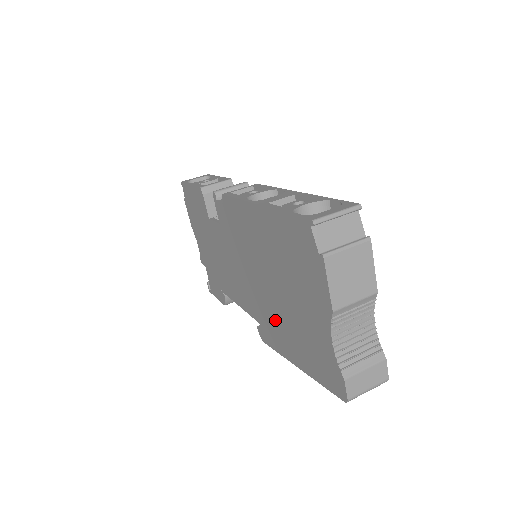
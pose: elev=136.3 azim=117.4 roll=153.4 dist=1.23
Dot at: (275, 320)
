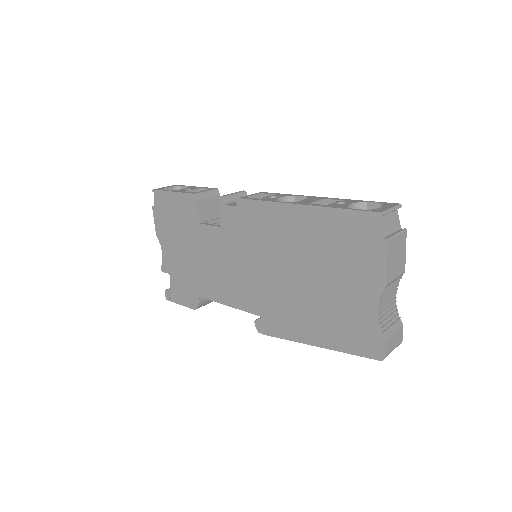
Dot at: (291, 308)
